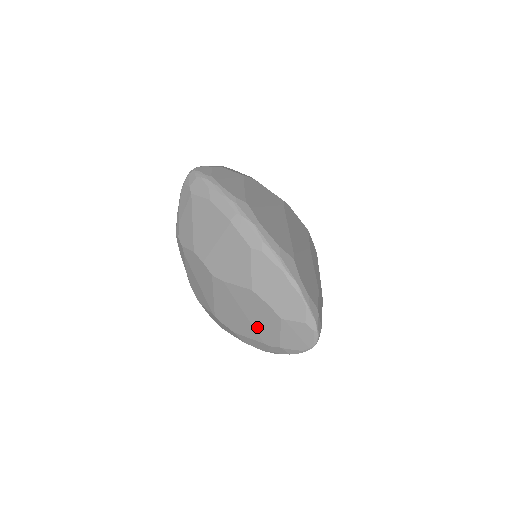
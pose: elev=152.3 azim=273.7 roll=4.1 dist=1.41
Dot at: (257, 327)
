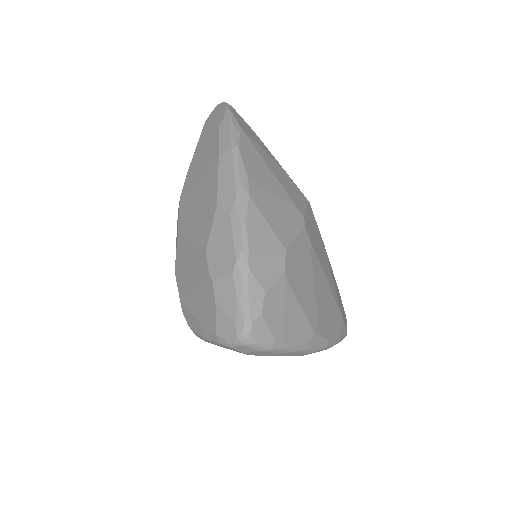
Dot at: occluded
